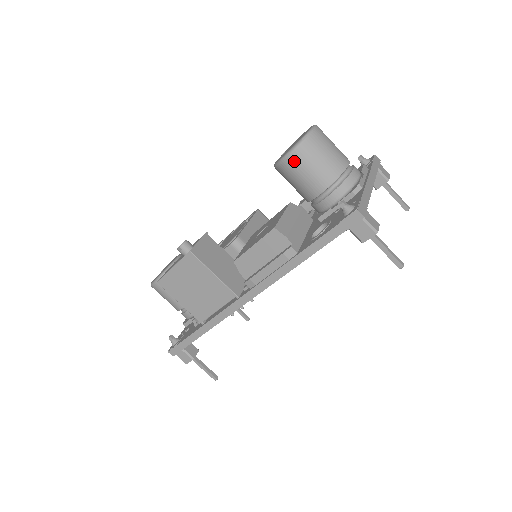
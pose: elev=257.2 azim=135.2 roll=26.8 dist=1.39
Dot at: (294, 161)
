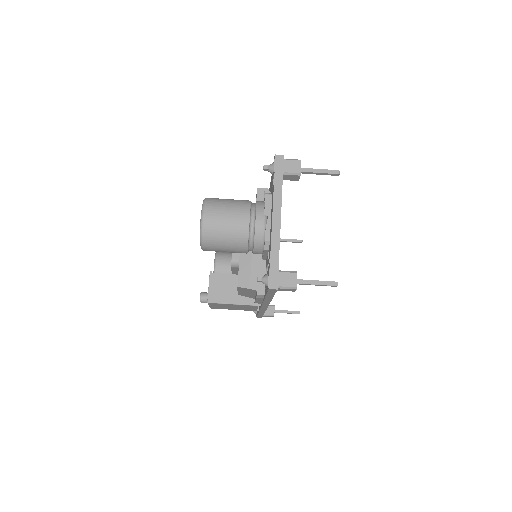
Dot at: (210, 250)
